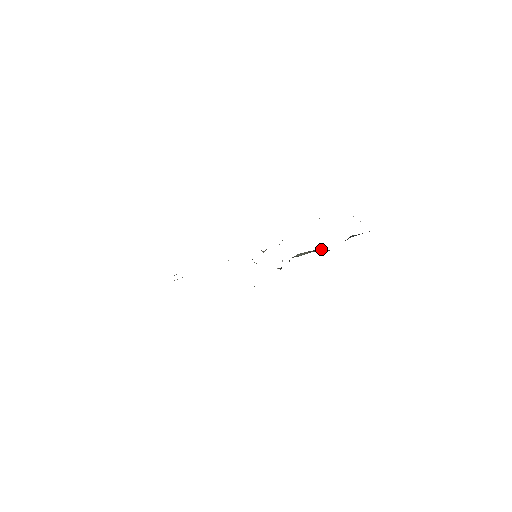
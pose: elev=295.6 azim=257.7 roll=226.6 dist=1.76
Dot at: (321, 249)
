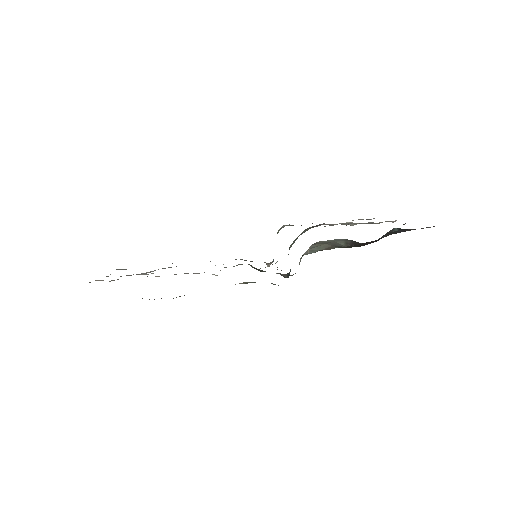
Dot at: (348, 240)
